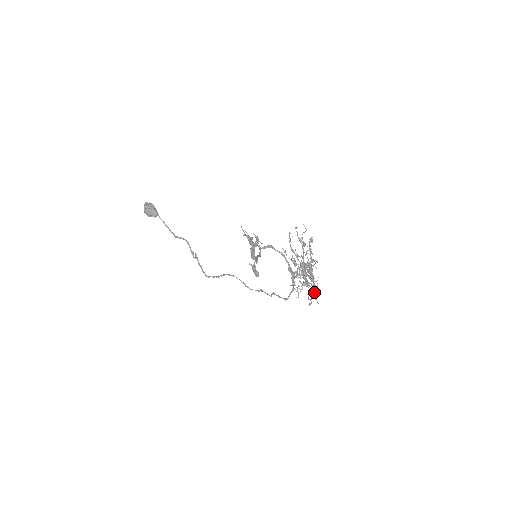
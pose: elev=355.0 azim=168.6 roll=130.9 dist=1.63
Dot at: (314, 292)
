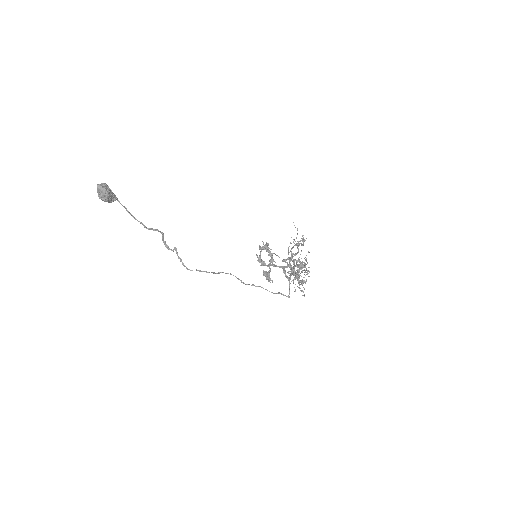
Dot at: occluded
